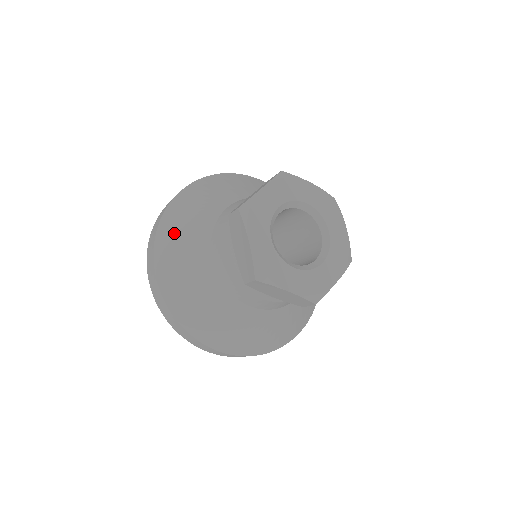
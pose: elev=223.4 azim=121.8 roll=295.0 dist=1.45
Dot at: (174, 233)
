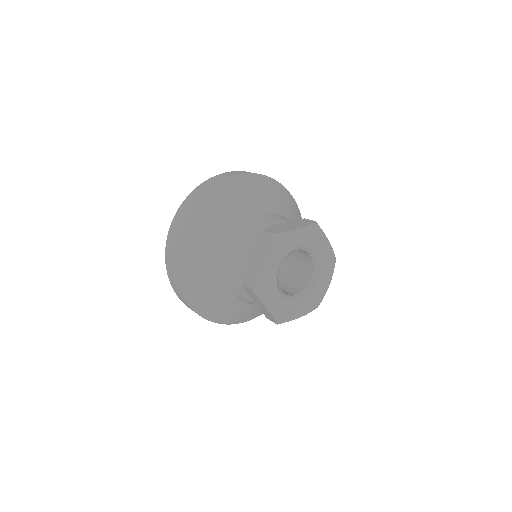
Dot at: (212, 207)
